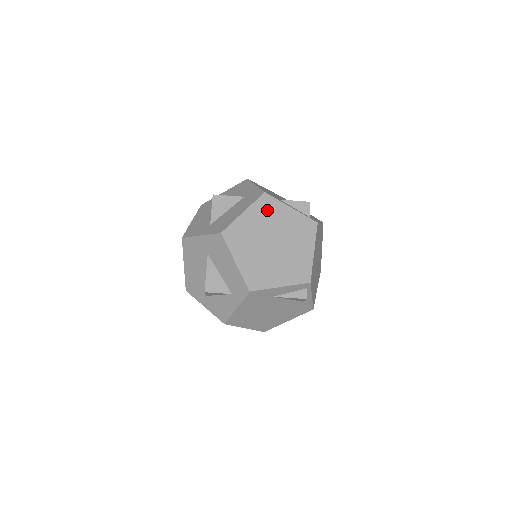
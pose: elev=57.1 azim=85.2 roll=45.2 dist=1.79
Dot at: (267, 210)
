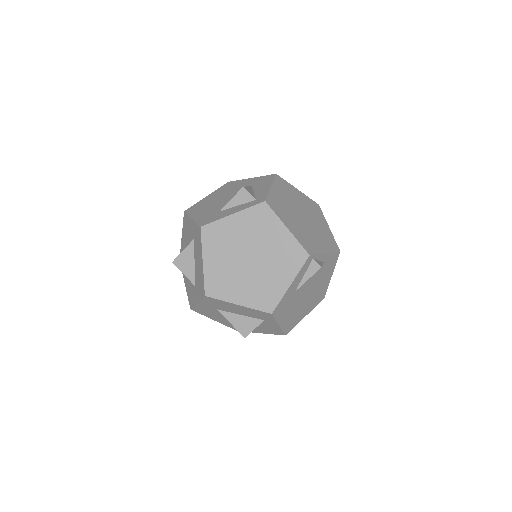
Dot at: (217, 239)
